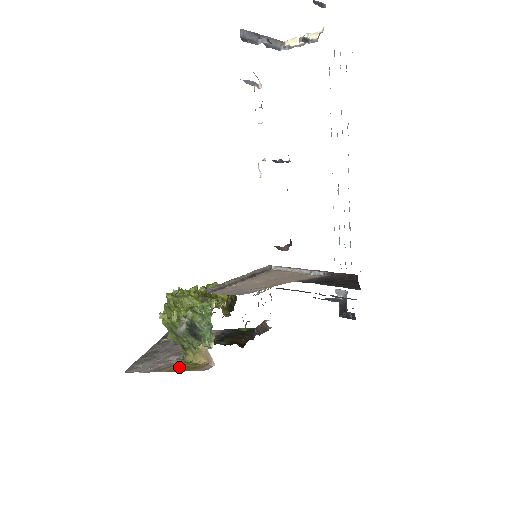
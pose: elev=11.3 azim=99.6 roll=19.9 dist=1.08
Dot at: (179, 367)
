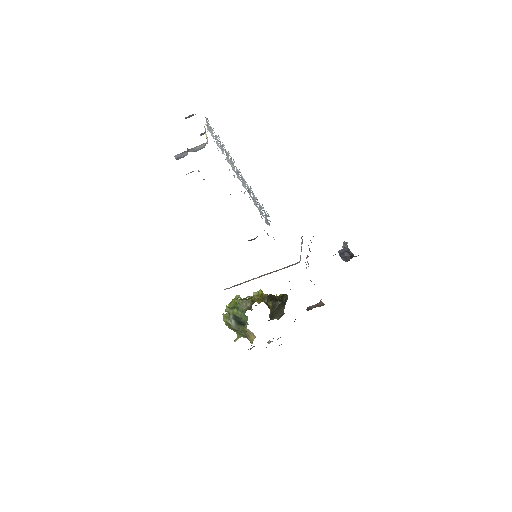
Dot at: occluded
